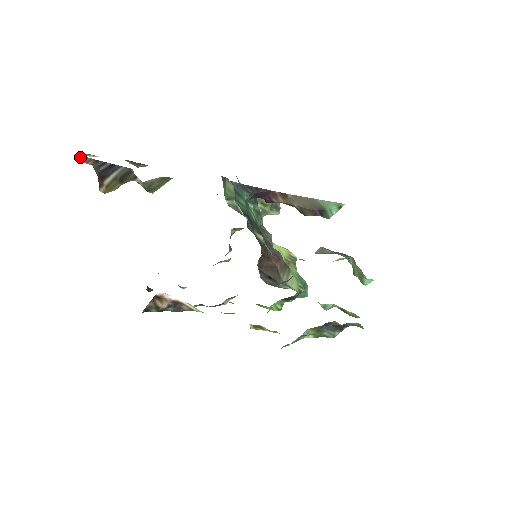
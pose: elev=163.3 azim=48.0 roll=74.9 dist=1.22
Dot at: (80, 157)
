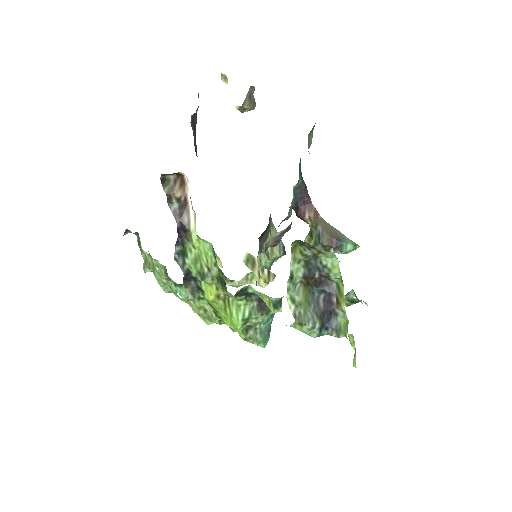
Dot at: (198, 93)
